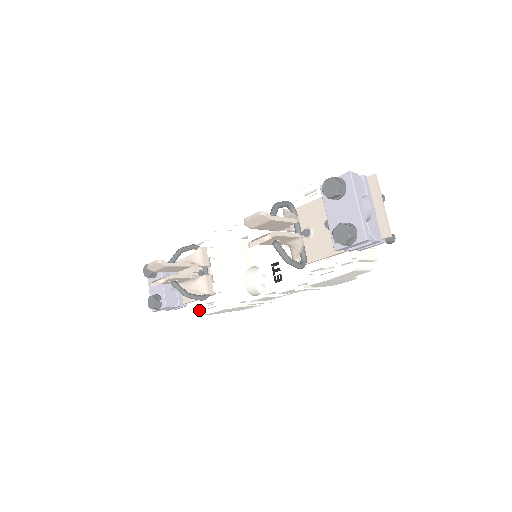
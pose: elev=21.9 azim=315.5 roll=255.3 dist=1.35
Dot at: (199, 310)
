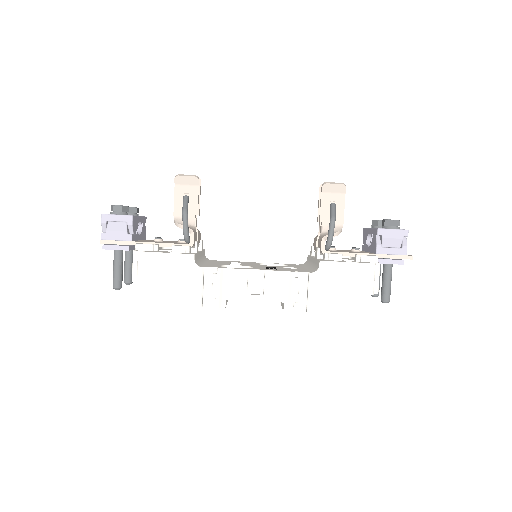
Dot at: (148, 251)
